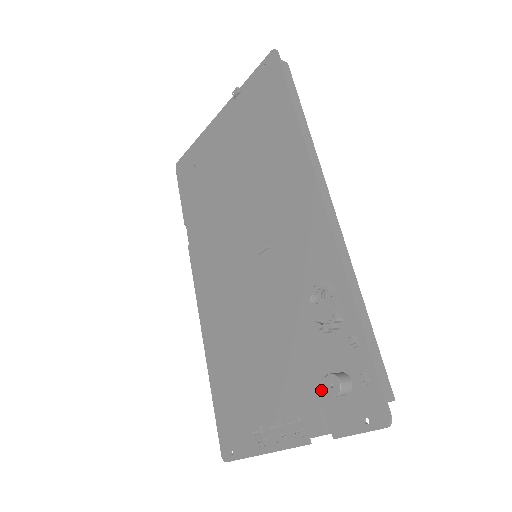
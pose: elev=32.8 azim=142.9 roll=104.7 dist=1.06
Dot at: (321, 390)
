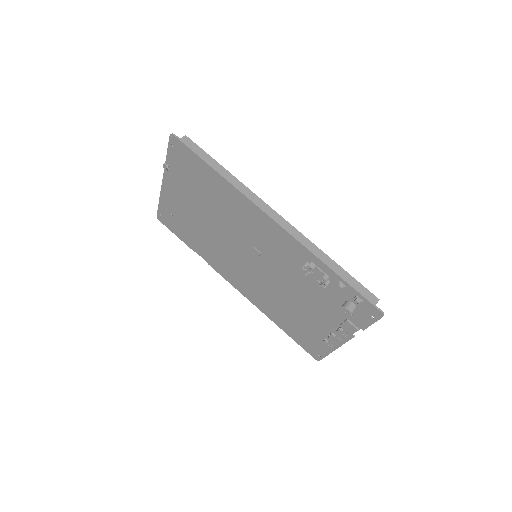
Dot at: occluded
